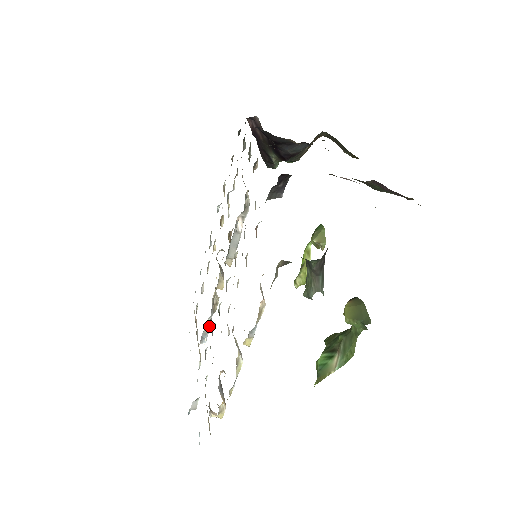
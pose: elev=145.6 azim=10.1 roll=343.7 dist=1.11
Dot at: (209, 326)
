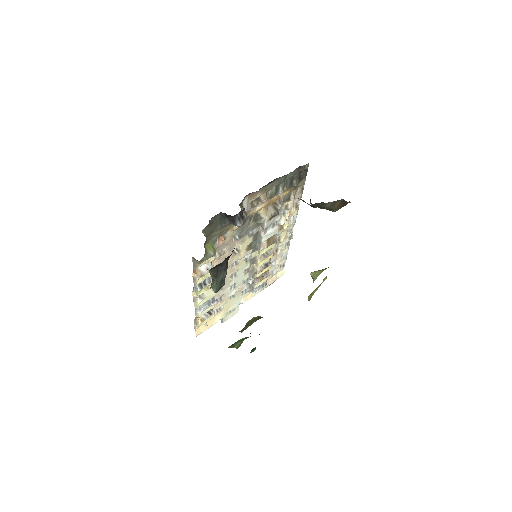
Dot at: (254, 284)
